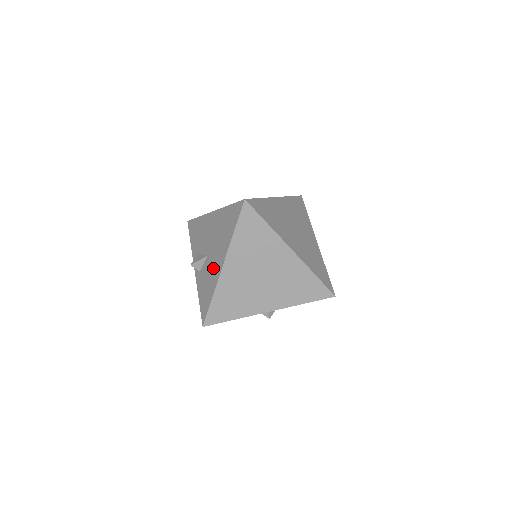
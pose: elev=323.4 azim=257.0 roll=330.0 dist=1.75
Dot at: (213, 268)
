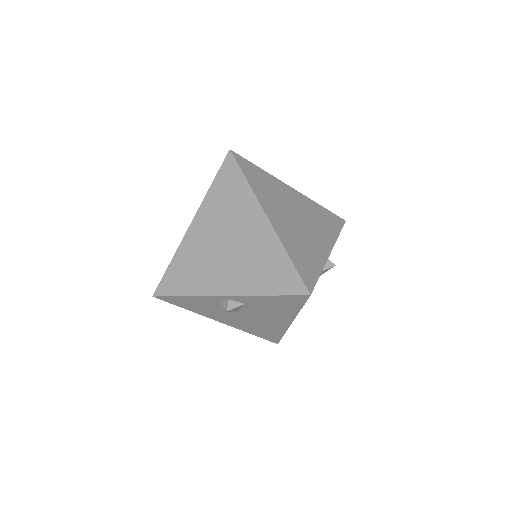
Dot at: occluded
